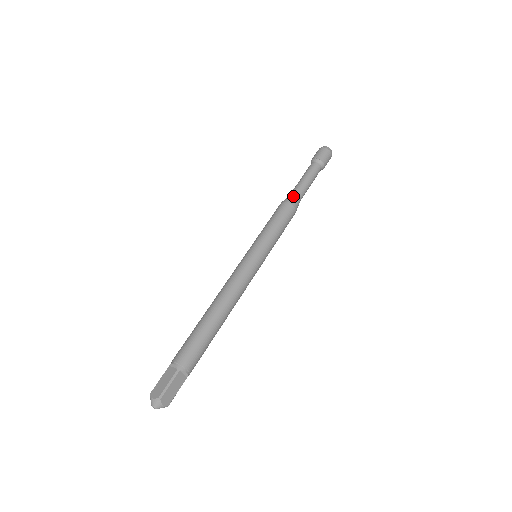
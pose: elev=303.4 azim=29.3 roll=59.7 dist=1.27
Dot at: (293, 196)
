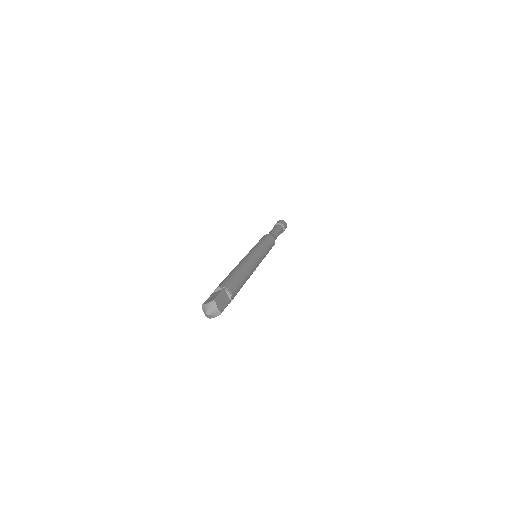
Dot at: (270, 233)
